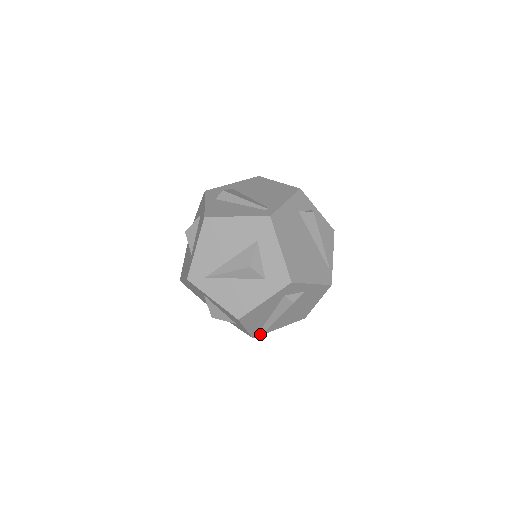
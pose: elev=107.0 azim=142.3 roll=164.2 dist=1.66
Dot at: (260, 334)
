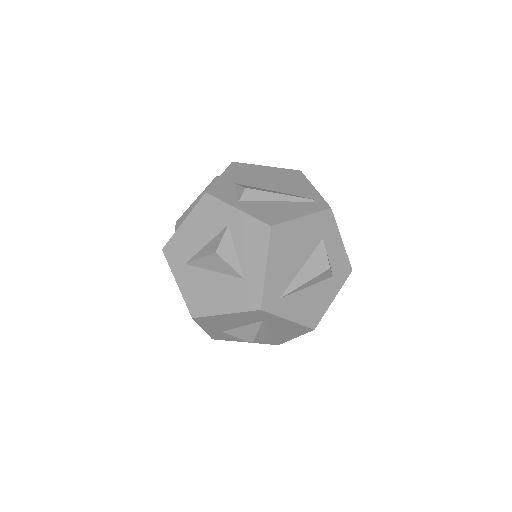
Dot at: occluded
